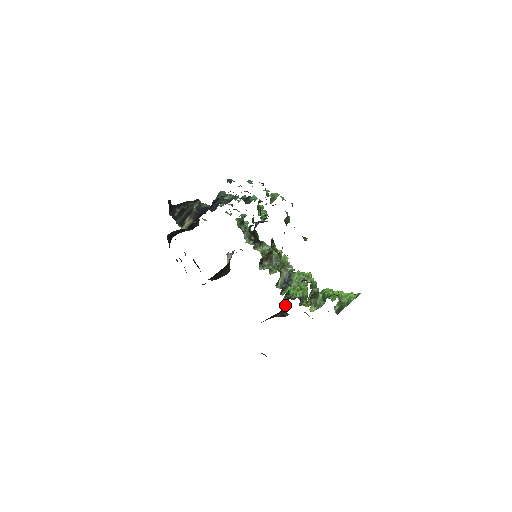
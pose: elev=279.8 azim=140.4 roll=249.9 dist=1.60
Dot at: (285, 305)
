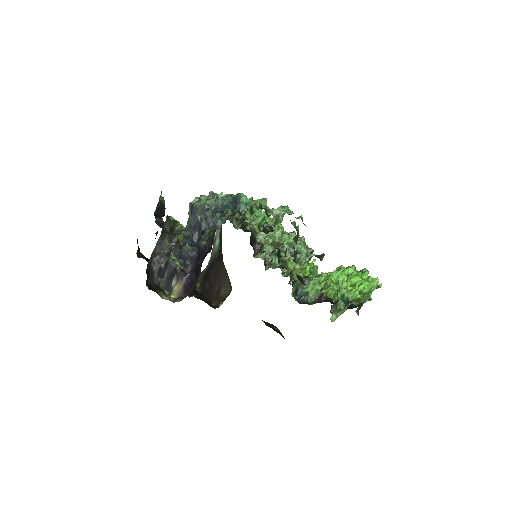
Dot at: occluded
